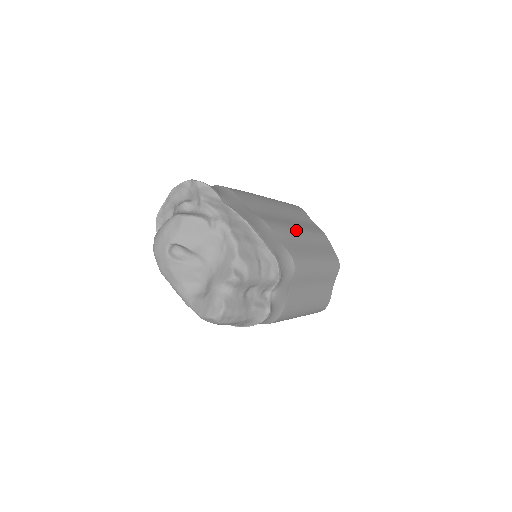
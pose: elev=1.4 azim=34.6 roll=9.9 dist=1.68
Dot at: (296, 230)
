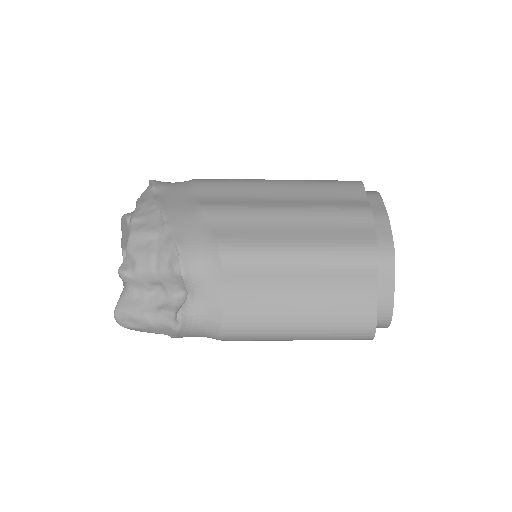
Dot at: (273, 210)
